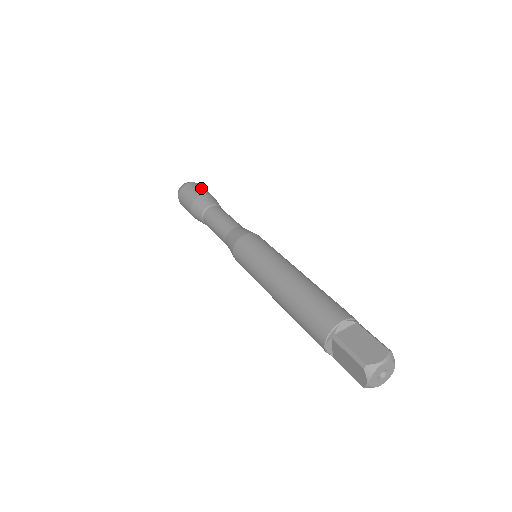
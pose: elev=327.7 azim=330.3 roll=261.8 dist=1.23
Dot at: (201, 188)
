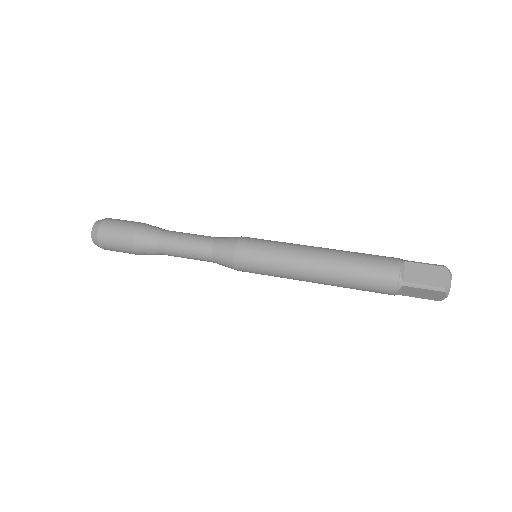
Dot at: (121, 222)
